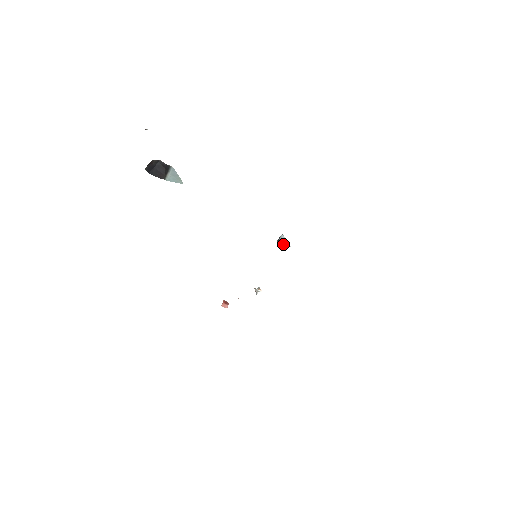
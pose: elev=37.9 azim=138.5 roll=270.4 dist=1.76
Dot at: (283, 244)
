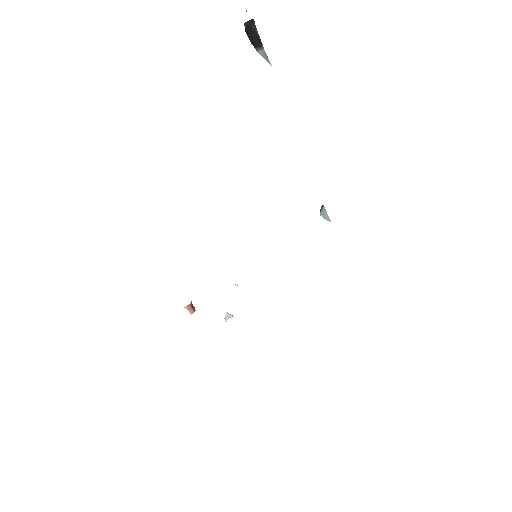
Dot at: (324, 216)
